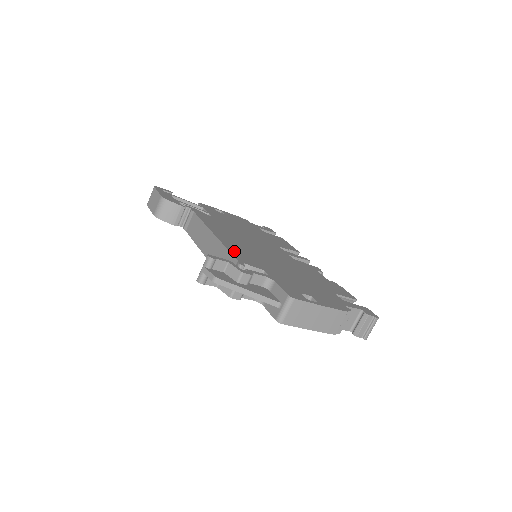
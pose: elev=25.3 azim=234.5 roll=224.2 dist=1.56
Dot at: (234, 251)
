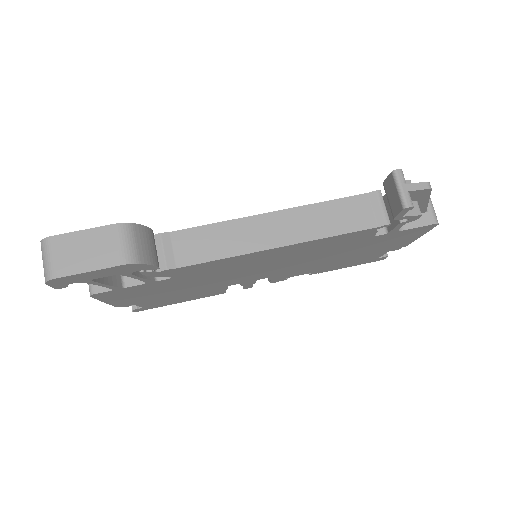
Dot at: occluded
